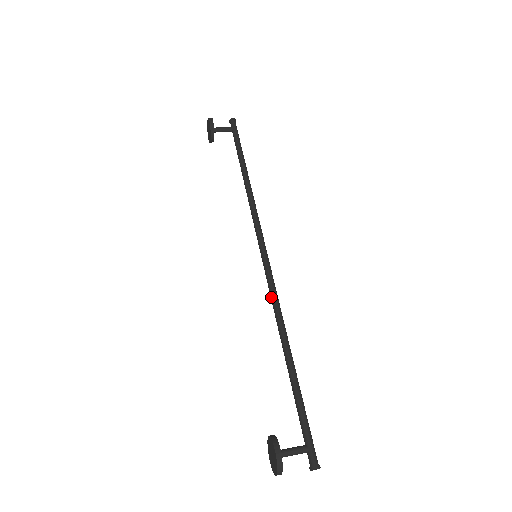
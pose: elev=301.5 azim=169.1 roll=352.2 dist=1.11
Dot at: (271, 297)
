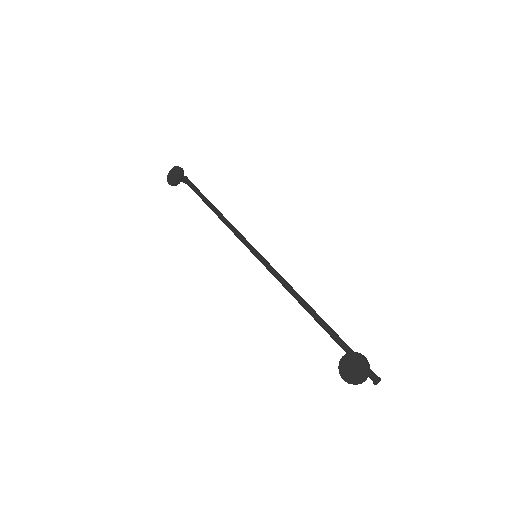
Dot at: (283, 281)
